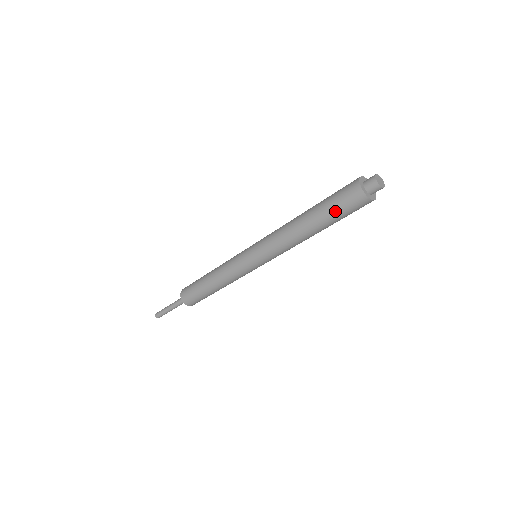
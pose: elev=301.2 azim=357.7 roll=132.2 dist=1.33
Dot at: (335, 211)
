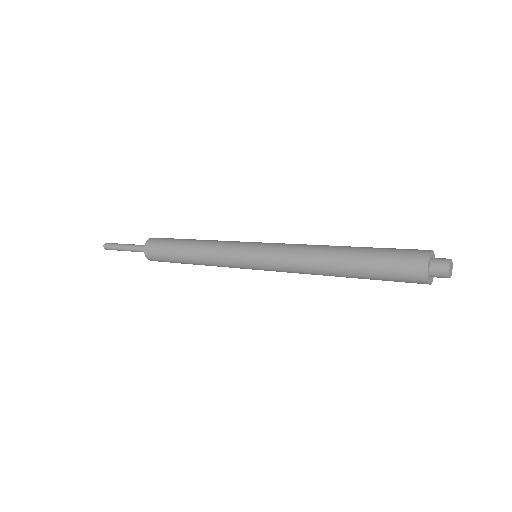
Dot at: (380, 272)
